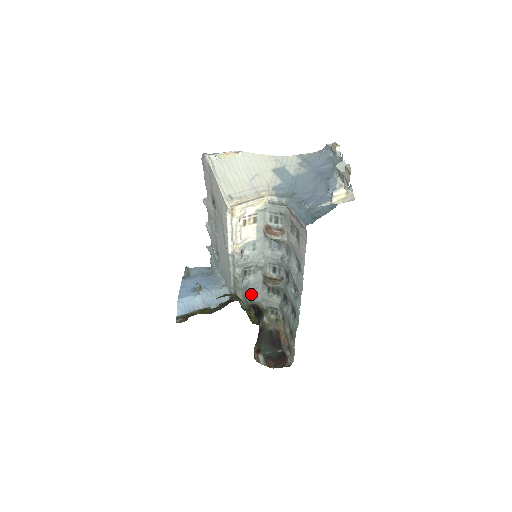
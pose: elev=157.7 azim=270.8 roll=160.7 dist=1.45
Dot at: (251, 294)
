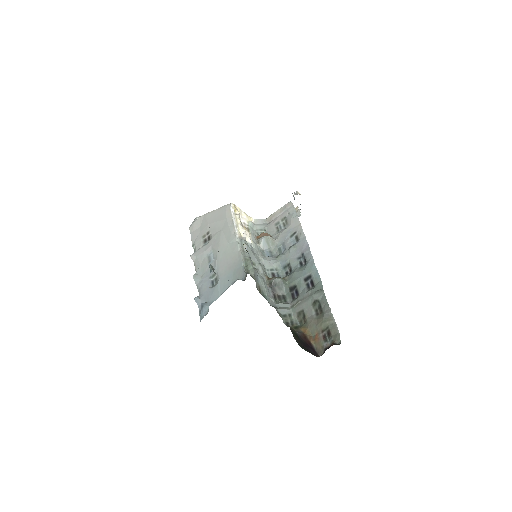
Dot at: (261, 294)
